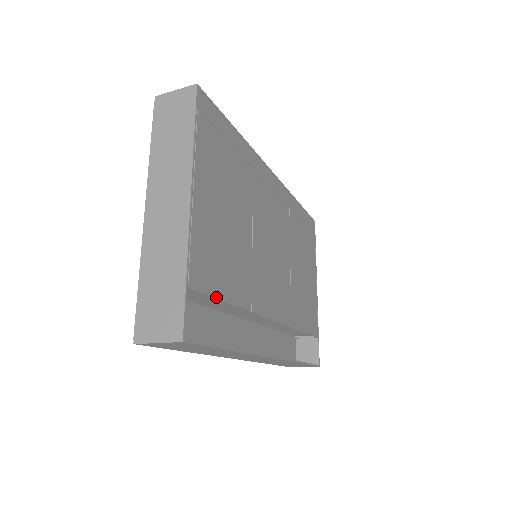
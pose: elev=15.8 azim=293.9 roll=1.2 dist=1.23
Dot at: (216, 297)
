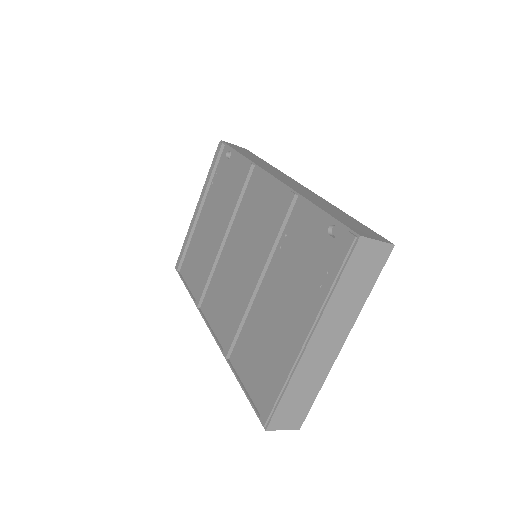
Dot at: occluded
